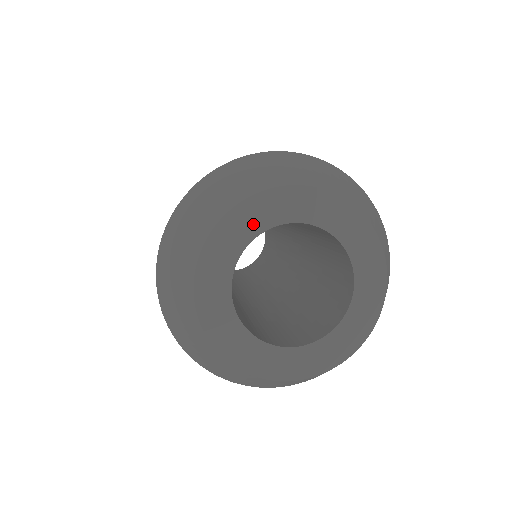
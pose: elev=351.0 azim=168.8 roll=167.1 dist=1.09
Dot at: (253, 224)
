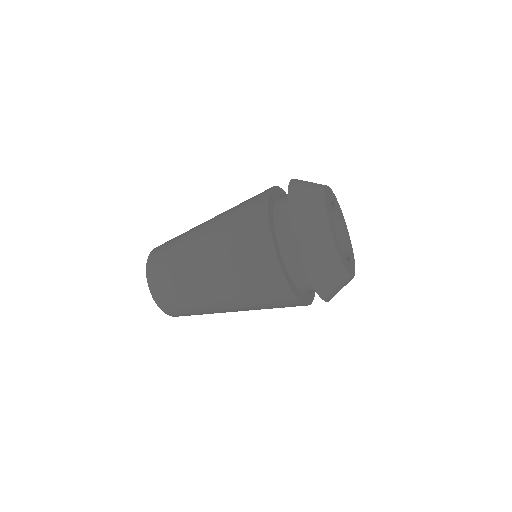
Dot at: (340, 213)
